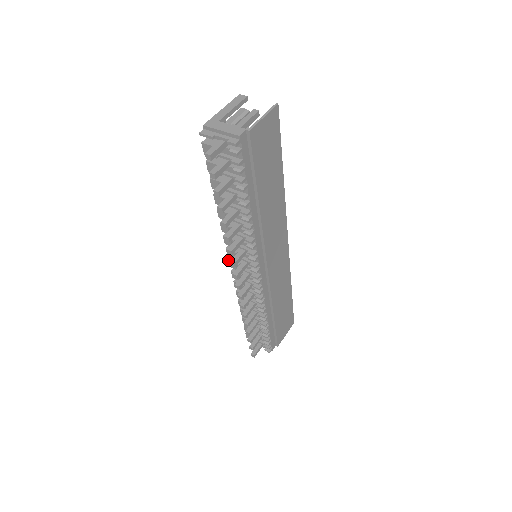
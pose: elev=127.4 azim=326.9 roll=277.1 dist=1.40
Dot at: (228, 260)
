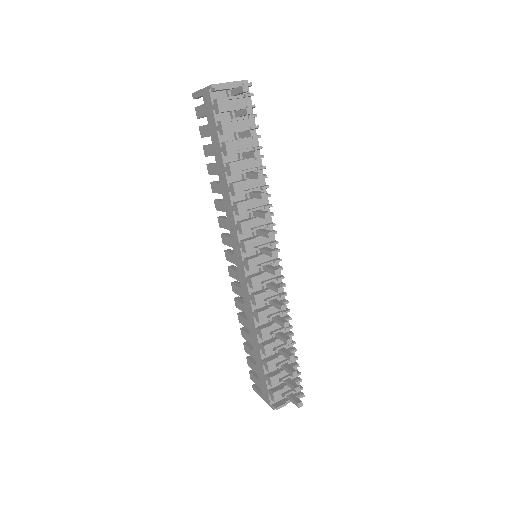
Dot at: (247, 261)
